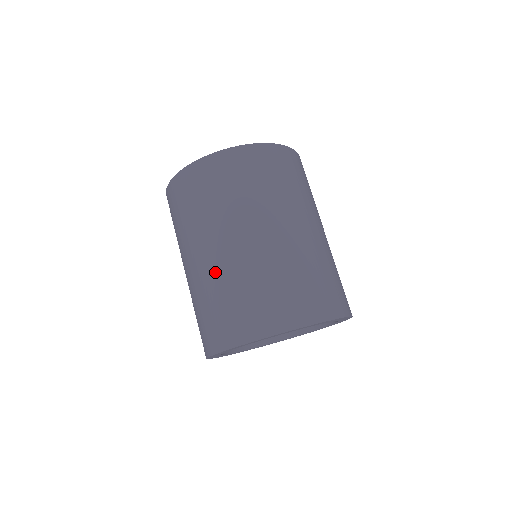
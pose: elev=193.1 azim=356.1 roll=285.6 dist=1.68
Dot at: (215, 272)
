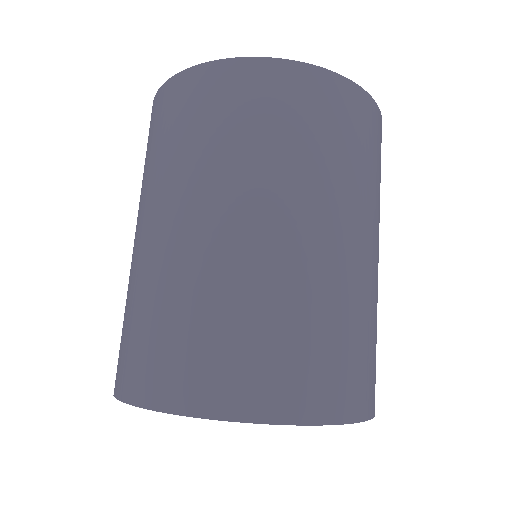
Dot at: (161, 264)
